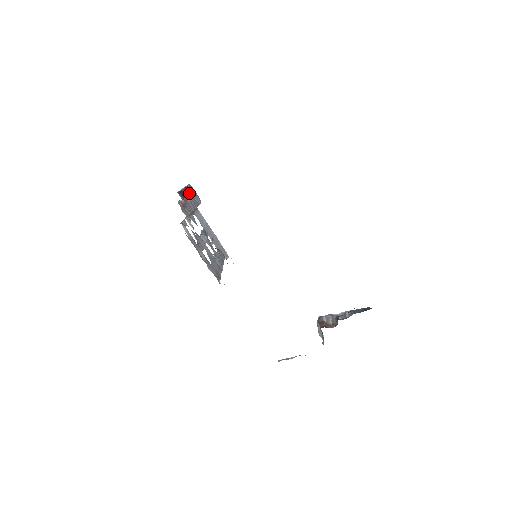
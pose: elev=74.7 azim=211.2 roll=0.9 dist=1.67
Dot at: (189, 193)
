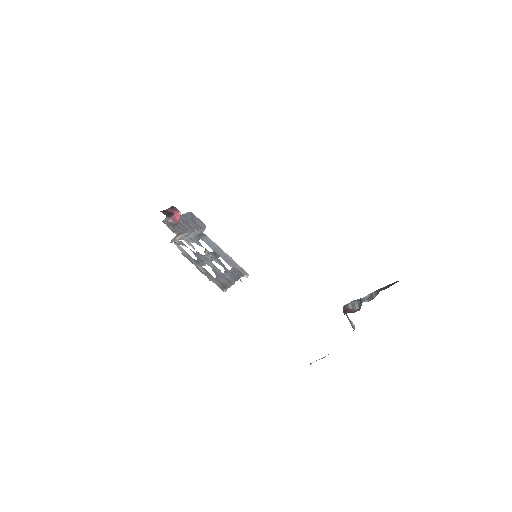
Dot at: (175, 212)
